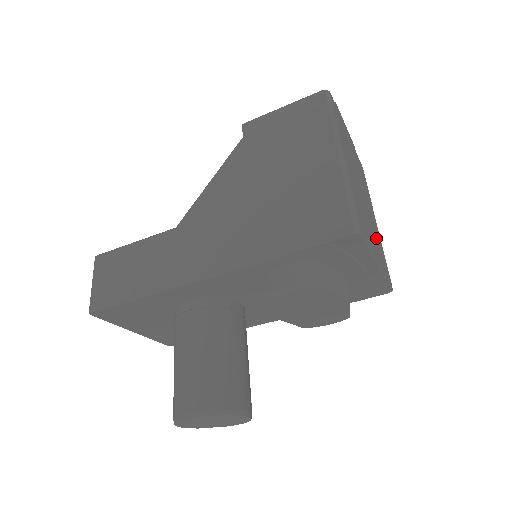
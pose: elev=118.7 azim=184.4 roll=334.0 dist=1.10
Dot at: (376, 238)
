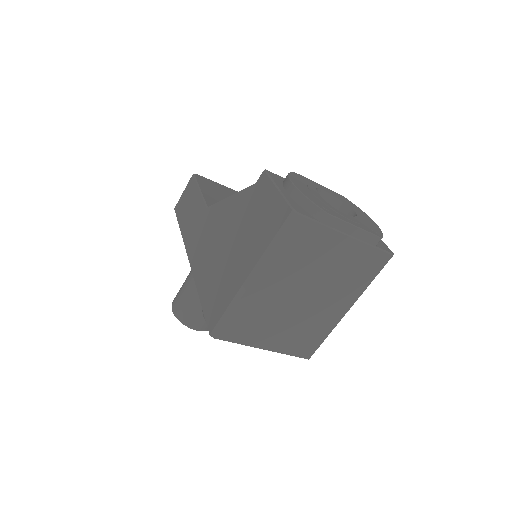
Dot at: (305, 327)
